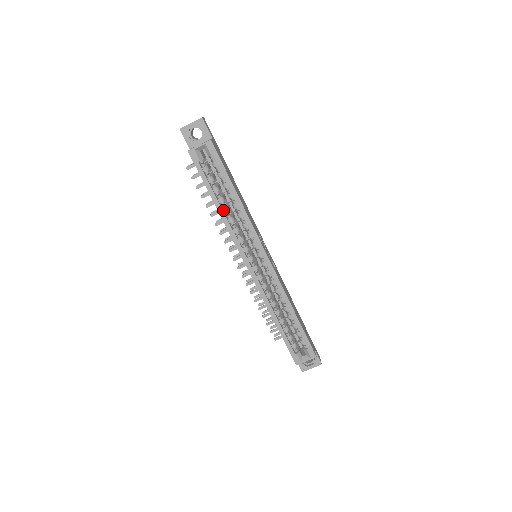
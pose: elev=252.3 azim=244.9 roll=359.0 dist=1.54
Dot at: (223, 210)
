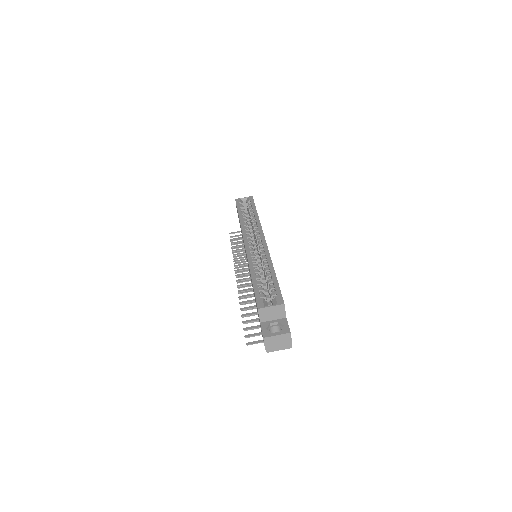
Dot at: (243, 220)
